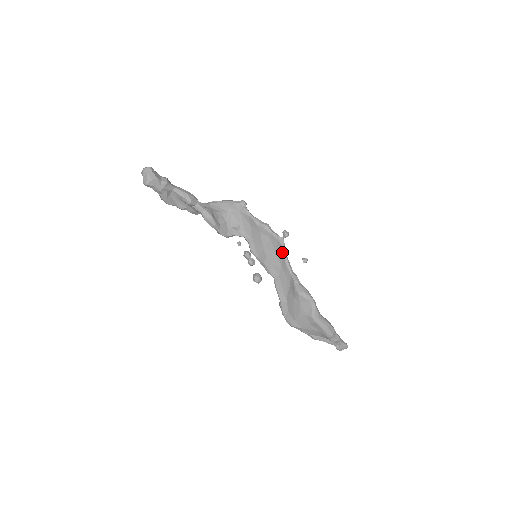
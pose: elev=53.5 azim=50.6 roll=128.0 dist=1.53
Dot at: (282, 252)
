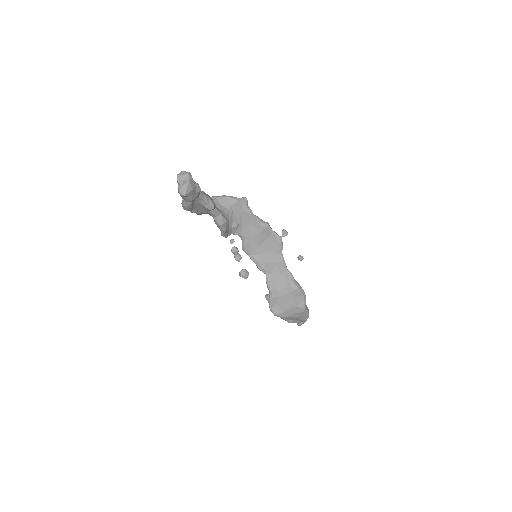
Dot at: (280, 251)
